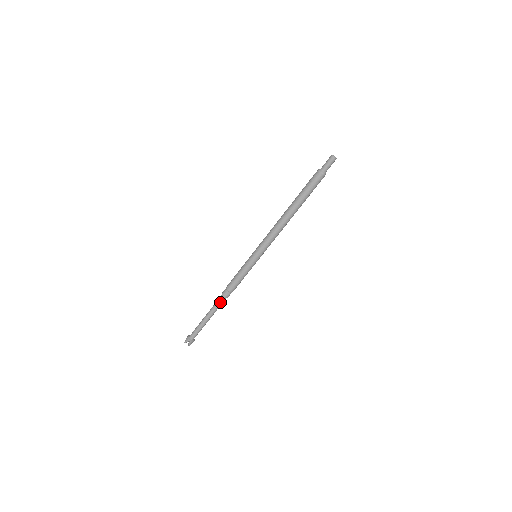
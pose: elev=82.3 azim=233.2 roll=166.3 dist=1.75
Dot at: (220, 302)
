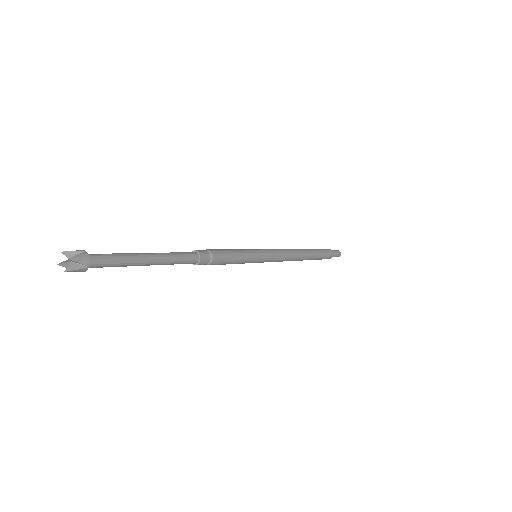
Dot at: (186, 253)
